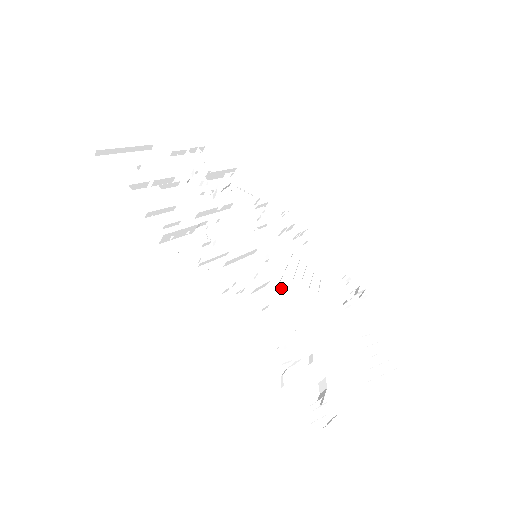
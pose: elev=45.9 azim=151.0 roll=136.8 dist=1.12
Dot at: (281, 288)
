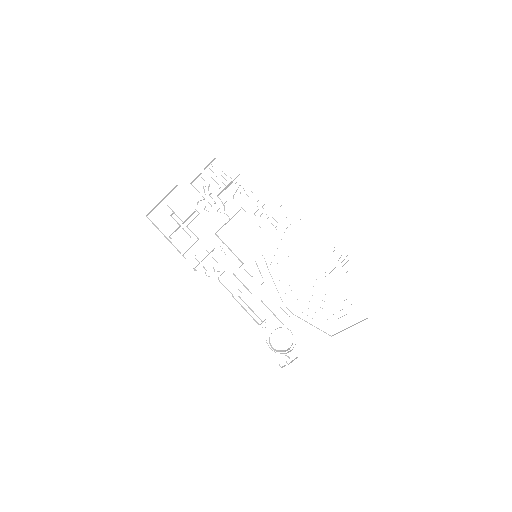
Dot at: (276, 273)
